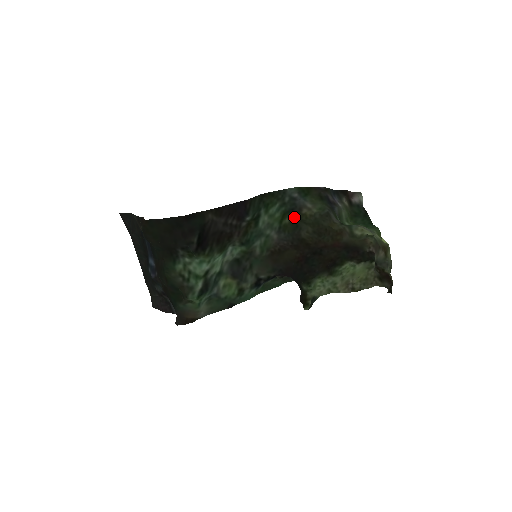
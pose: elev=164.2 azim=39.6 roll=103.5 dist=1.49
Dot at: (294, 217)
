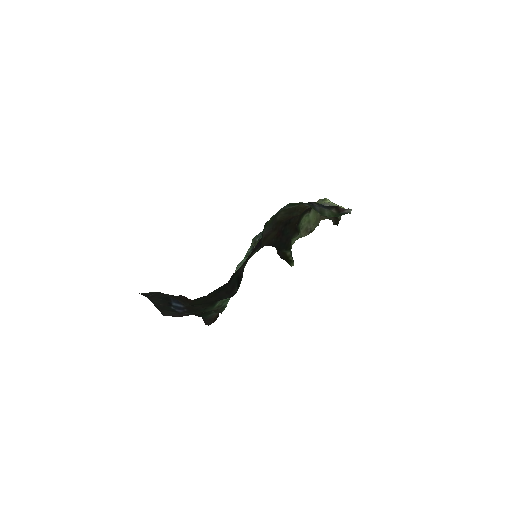
Dot at: occluded
